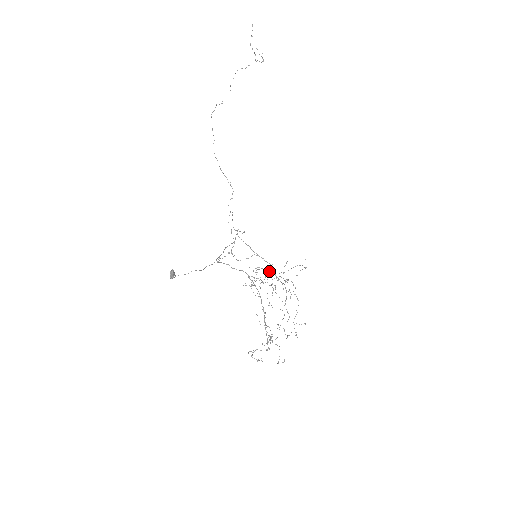
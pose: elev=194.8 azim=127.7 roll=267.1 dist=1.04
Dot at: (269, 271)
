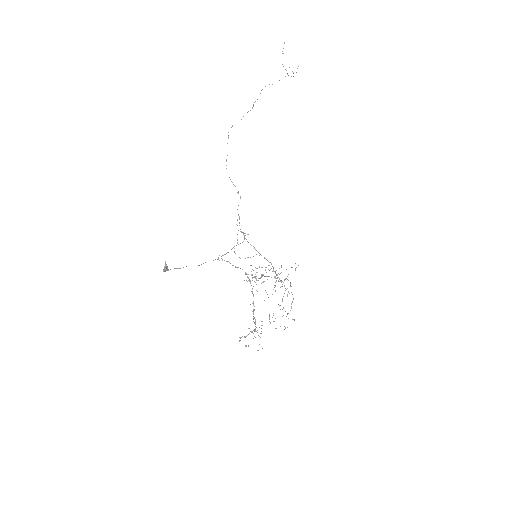
Dot at: (269, 270)
